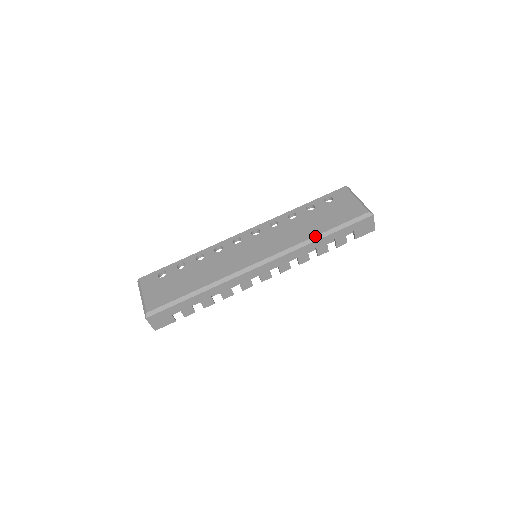
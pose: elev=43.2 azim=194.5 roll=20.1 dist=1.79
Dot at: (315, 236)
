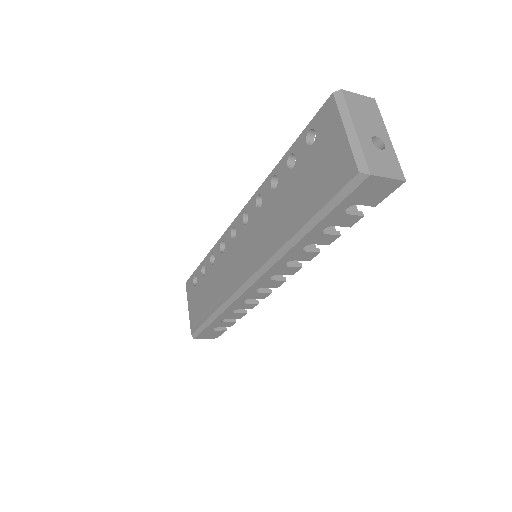
Dot at: (293, 235)
